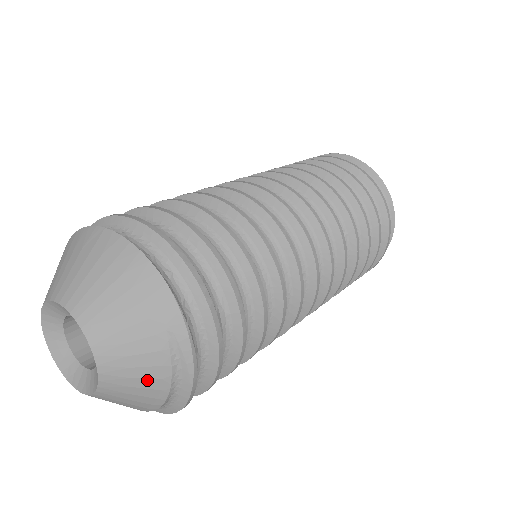
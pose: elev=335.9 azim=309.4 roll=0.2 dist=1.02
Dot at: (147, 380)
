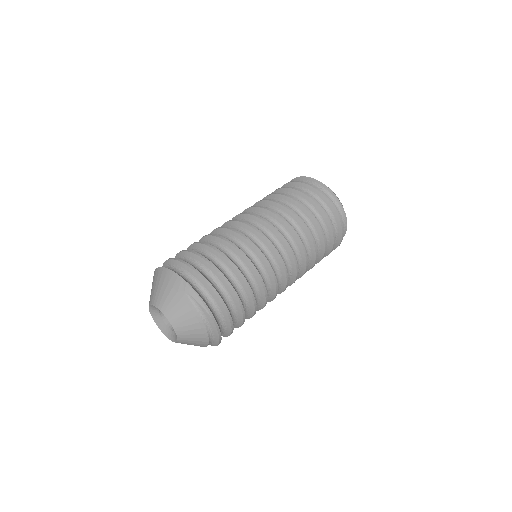
Dot at: (191, 319)
